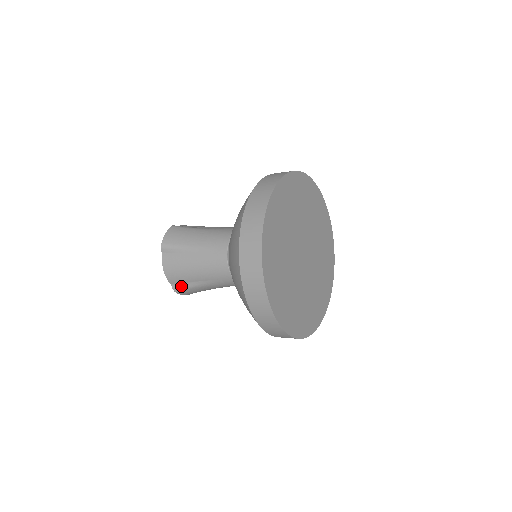
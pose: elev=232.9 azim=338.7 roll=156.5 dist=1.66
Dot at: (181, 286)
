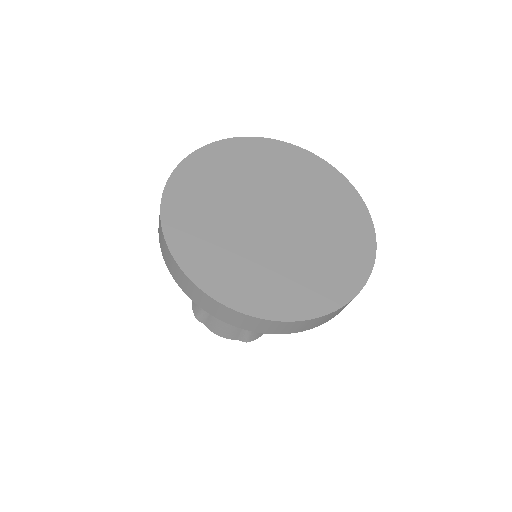
Dot at: (244, 335)
